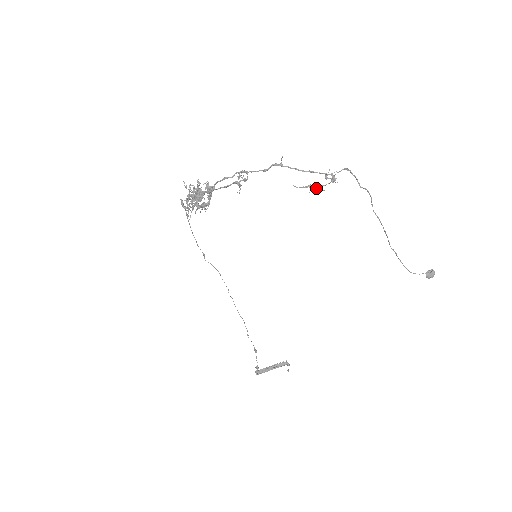
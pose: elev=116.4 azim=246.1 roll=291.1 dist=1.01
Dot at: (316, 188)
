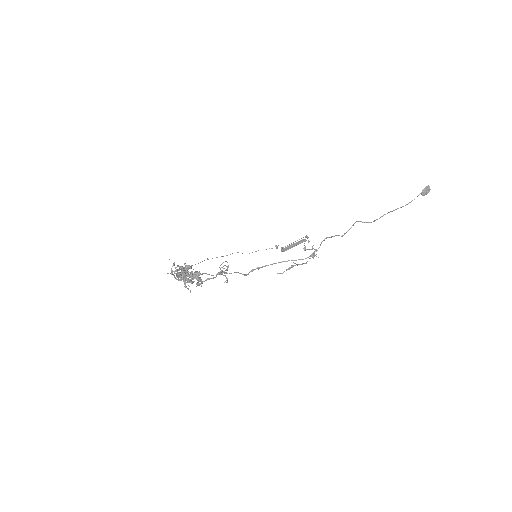
Dot at: occluded
